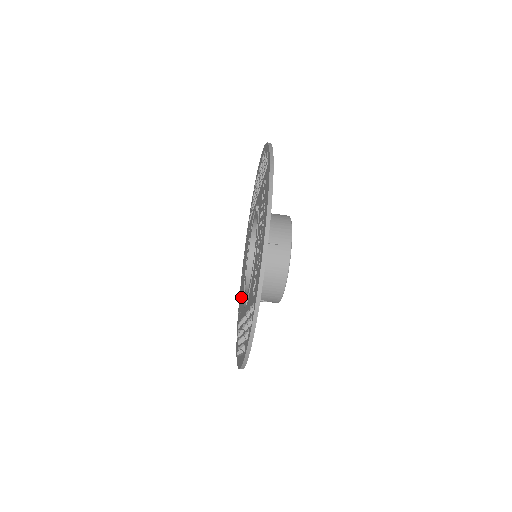
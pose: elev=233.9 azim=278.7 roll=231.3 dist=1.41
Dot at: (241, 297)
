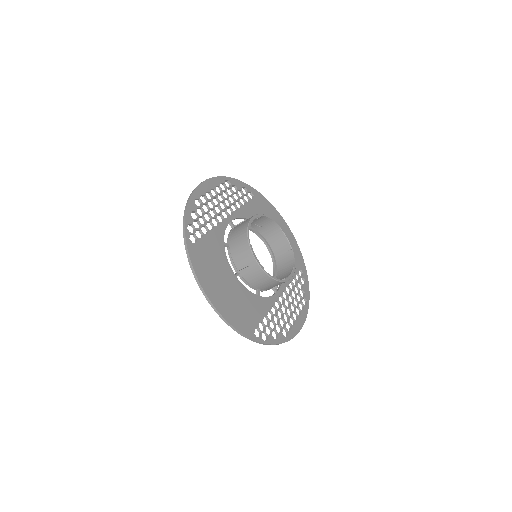
Dot at: occluded
